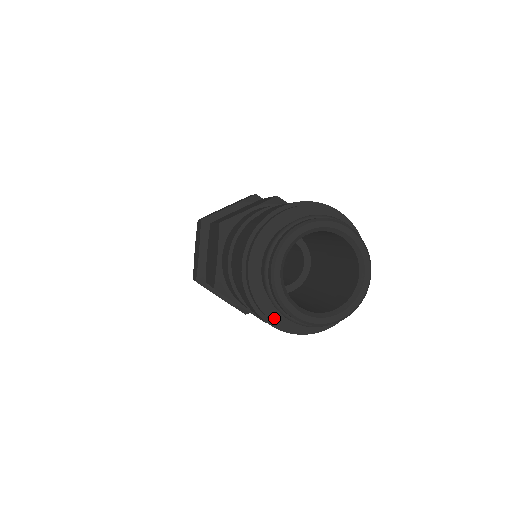
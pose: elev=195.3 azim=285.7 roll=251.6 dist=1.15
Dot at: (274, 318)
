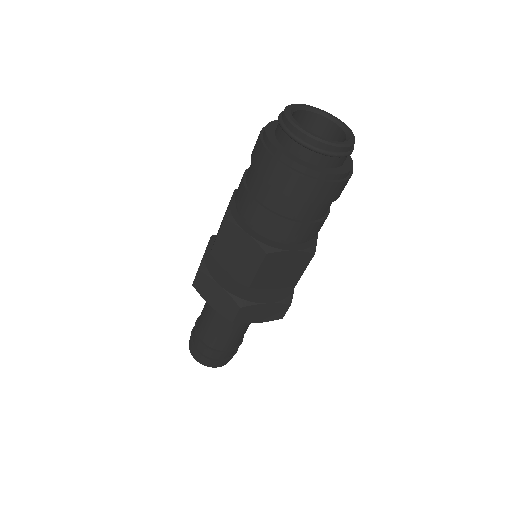
Dot at: (283, 153)
